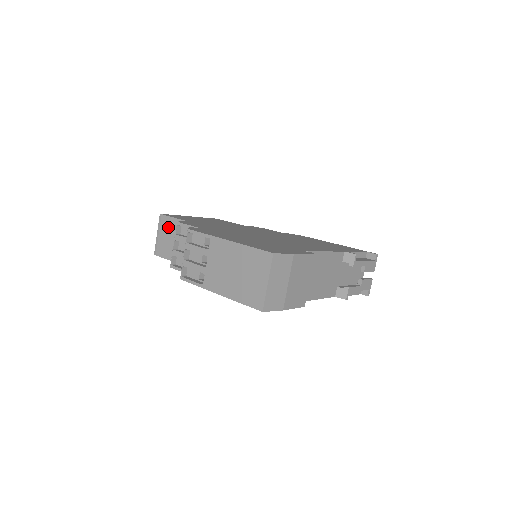
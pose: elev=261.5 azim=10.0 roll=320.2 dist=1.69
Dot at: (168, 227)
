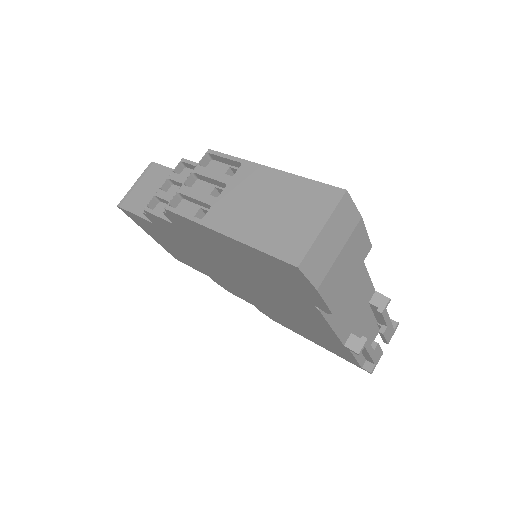
Dot at: (156, 177)
